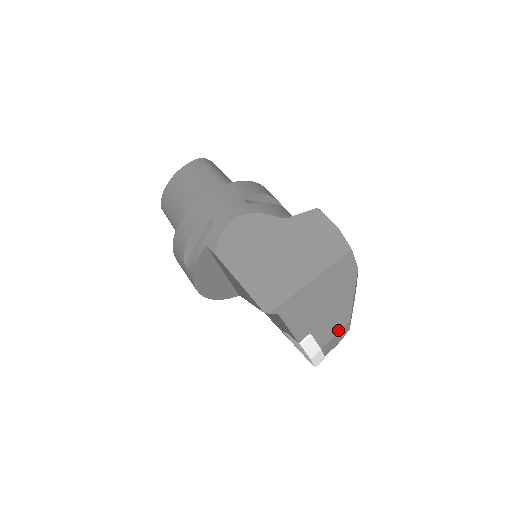
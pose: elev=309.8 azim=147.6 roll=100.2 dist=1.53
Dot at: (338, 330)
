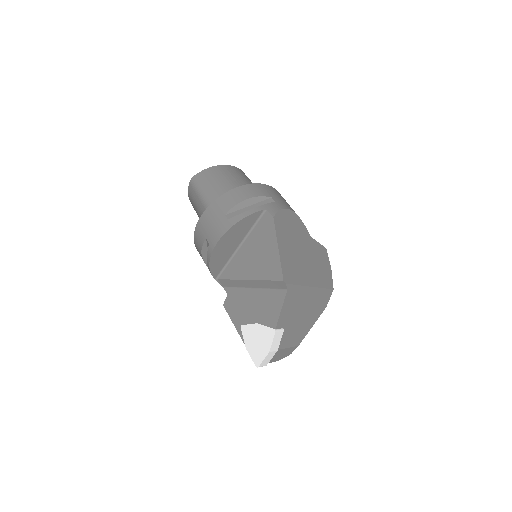
Dot at: (291, 345)
